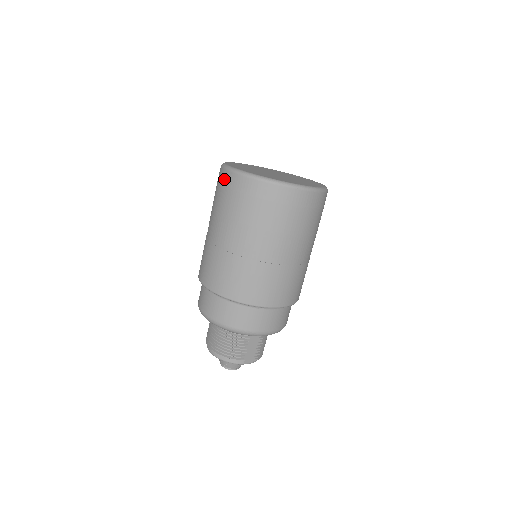
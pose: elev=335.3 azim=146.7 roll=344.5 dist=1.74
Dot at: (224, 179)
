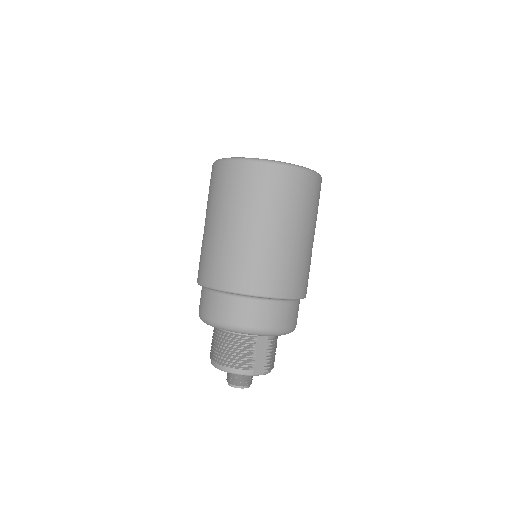
Dot at: (216, 171)
